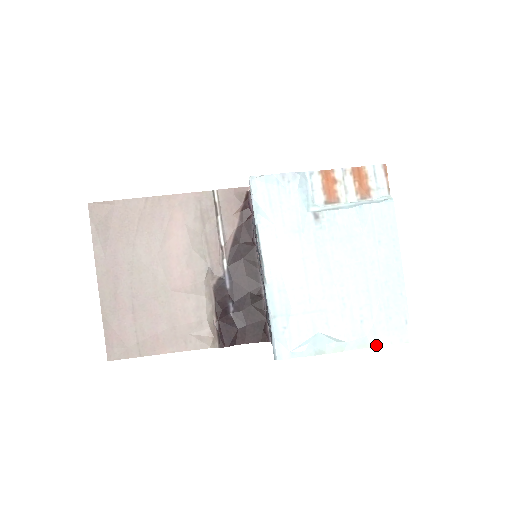
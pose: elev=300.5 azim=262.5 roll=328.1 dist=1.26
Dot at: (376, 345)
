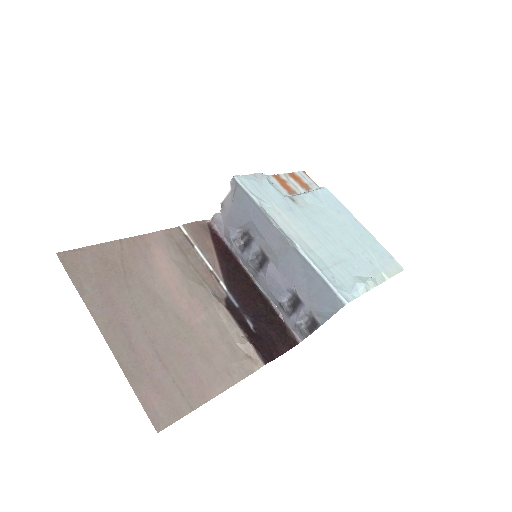
Dot at: (390, 276)
